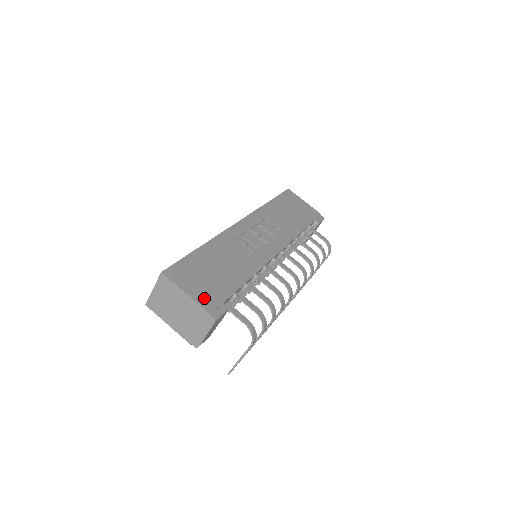
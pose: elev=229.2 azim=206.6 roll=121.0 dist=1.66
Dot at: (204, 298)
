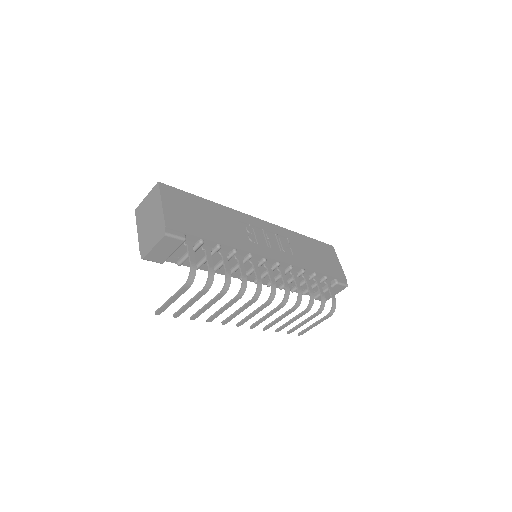
Dot at: (173, 217)
